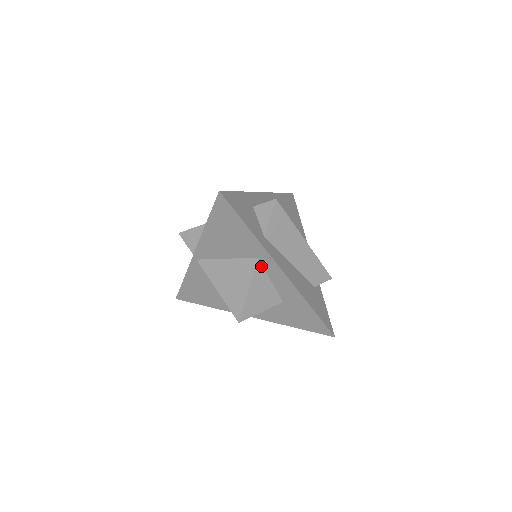
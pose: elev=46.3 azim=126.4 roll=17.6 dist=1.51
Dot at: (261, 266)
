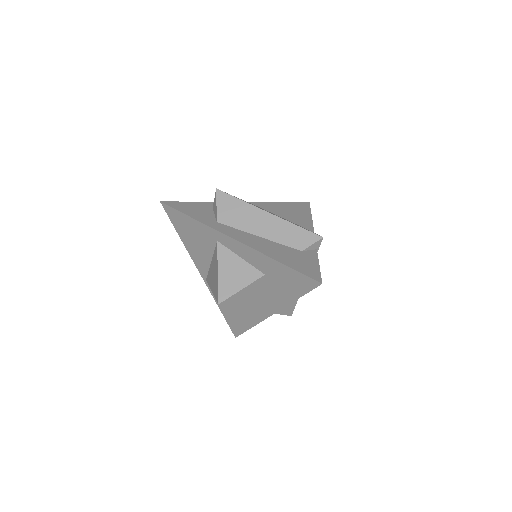
Dot at: (224, 247)
